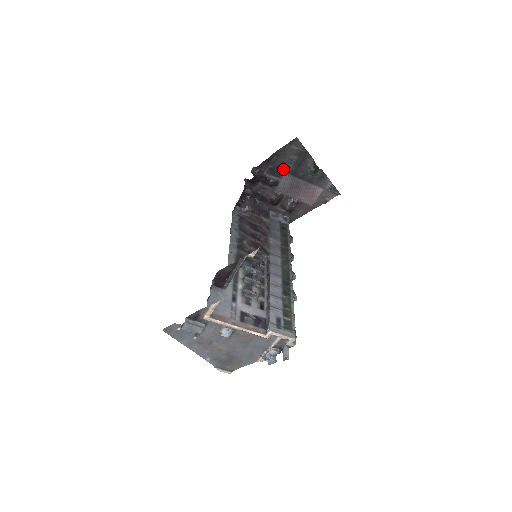
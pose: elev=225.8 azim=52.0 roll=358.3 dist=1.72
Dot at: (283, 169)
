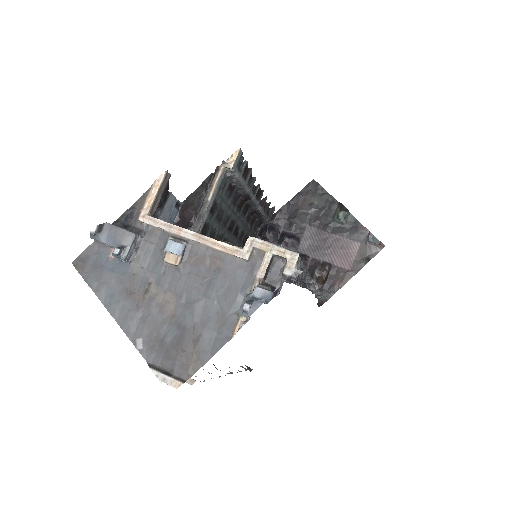
Dot at: (303, 221)
